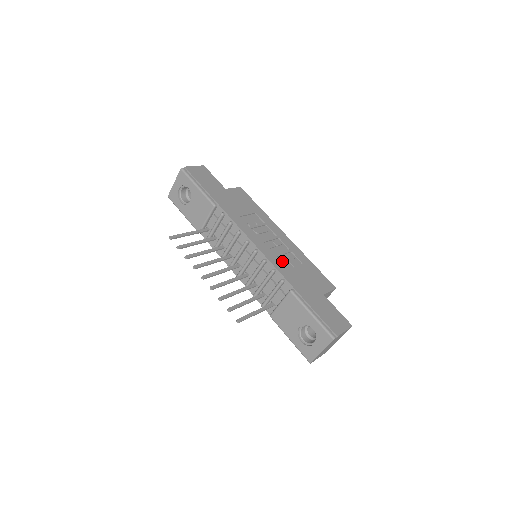
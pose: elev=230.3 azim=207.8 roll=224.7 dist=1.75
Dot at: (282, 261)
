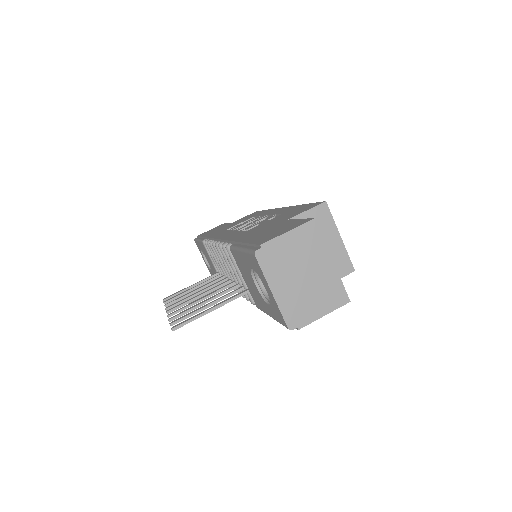
Dot at: (246, 230)
